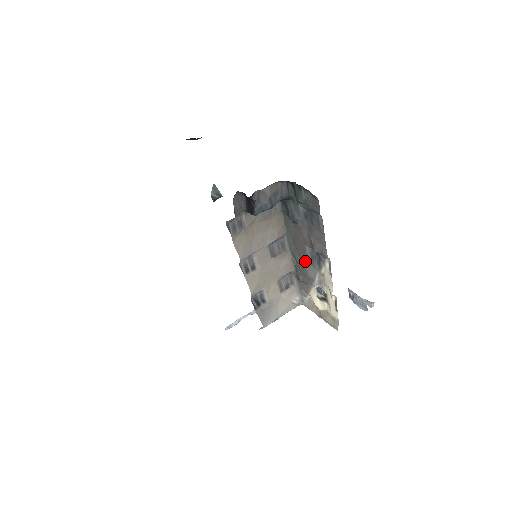
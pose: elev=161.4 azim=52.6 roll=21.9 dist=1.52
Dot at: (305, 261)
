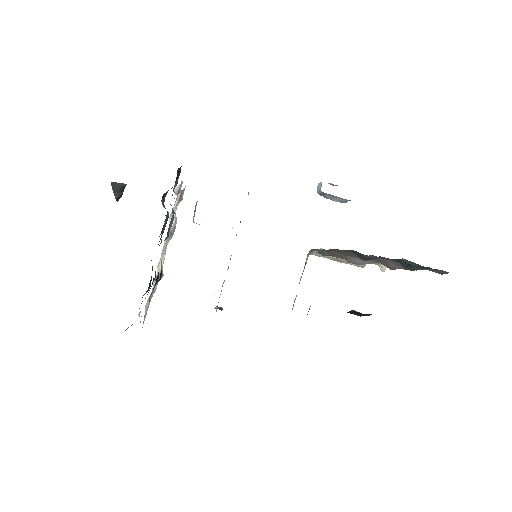
Dot at: (349, 257)
